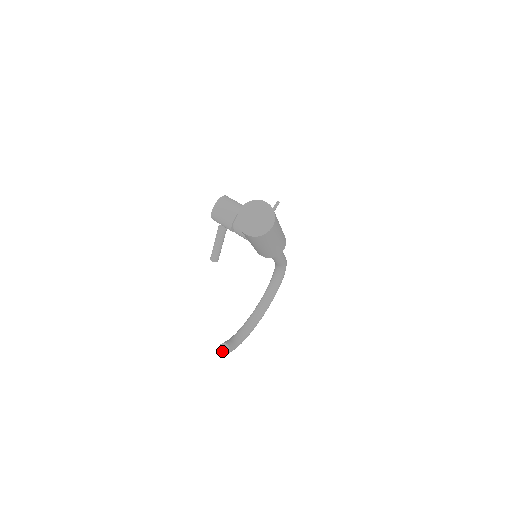
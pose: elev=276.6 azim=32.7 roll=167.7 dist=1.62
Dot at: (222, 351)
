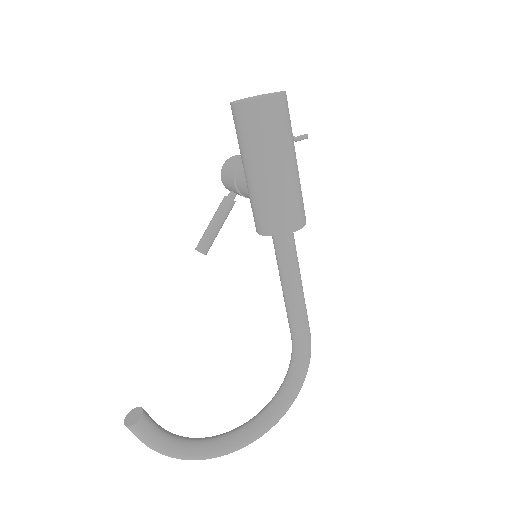
Dot at: (128, 419)
